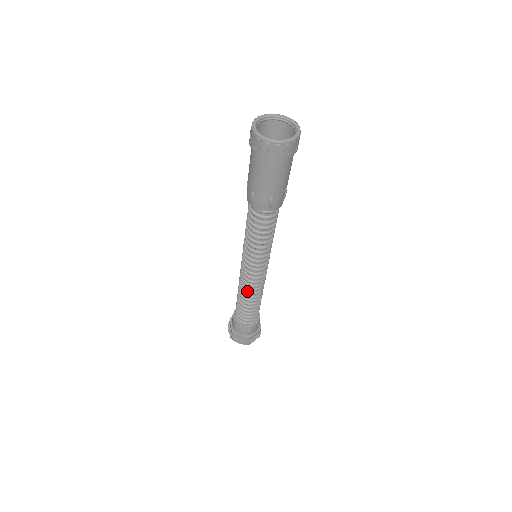
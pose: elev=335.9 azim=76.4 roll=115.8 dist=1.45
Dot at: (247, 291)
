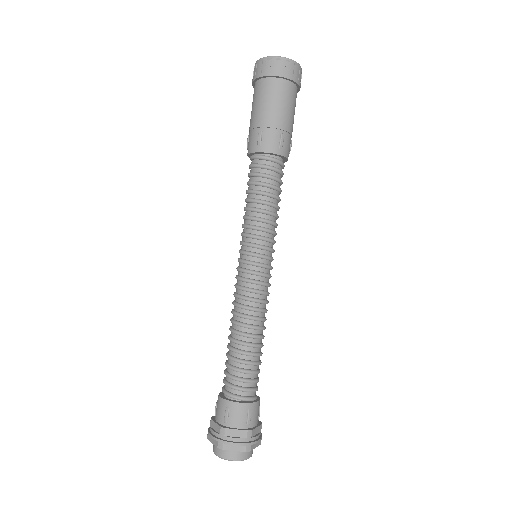
Dot at: (248, 314)
